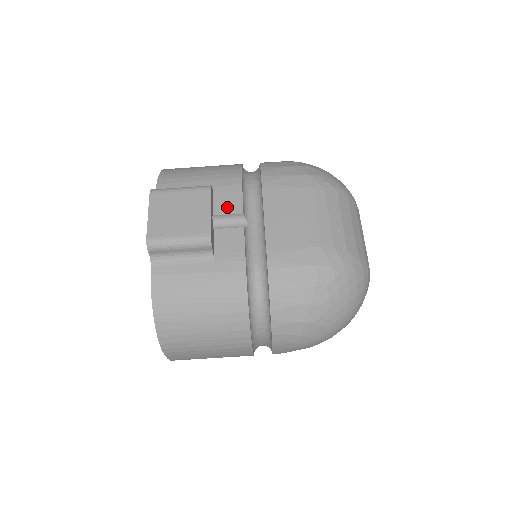
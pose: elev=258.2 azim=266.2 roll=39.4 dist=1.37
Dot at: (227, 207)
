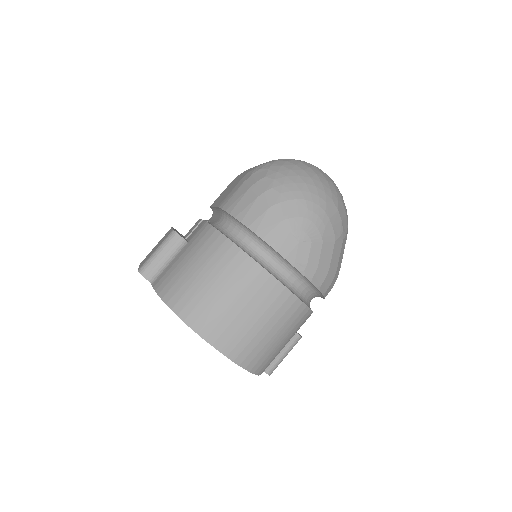
Dot at: (192, 229)
